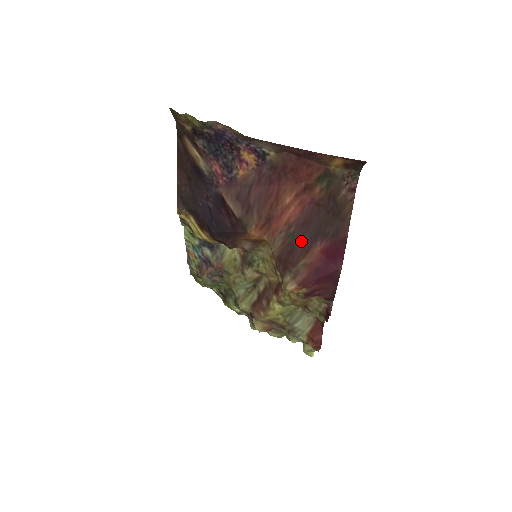
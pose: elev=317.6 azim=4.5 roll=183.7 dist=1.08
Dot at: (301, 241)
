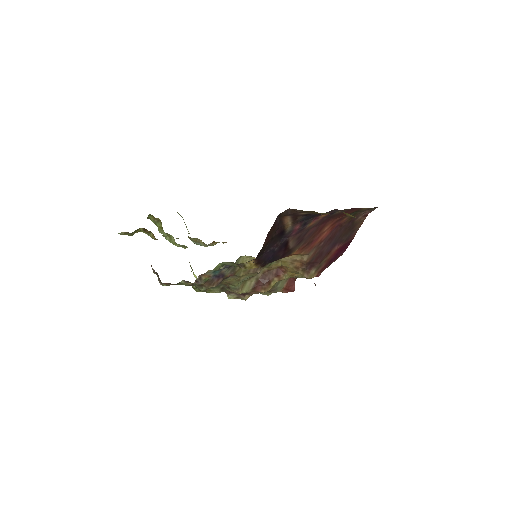
Dot at: (326, 249)
